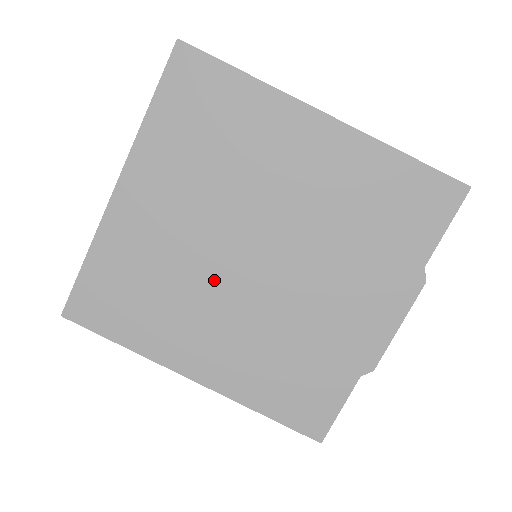
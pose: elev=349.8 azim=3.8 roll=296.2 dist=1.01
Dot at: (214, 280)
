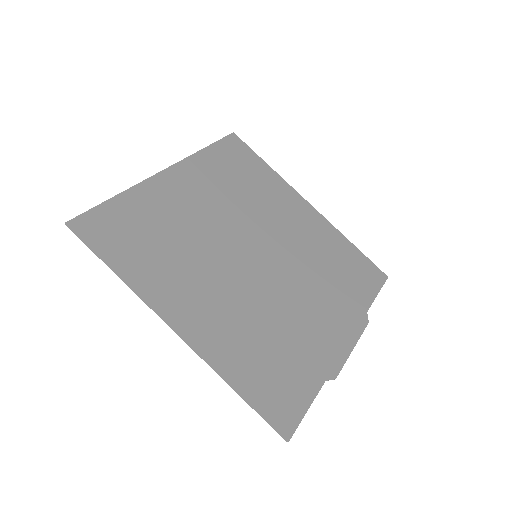
Dot at: (220, 258)
